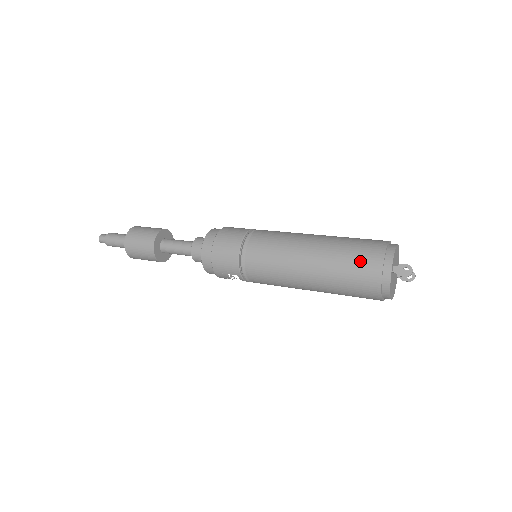
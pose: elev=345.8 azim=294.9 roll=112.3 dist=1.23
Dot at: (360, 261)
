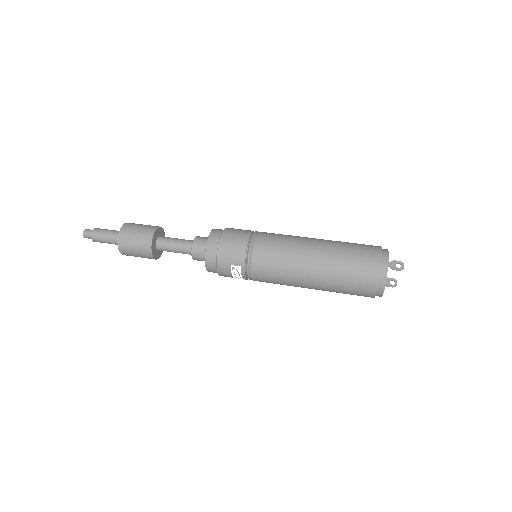
Dot at: (362, 254)
